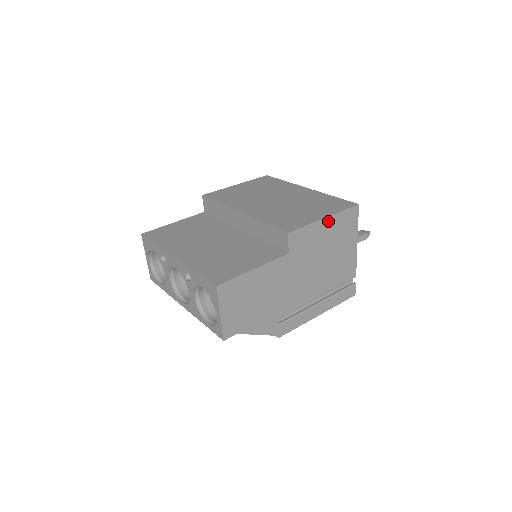
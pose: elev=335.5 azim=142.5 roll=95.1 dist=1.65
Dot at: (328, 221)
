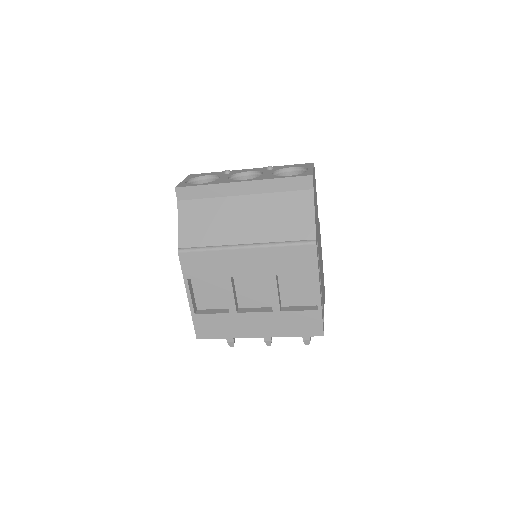
Dot at: (322, 261)
